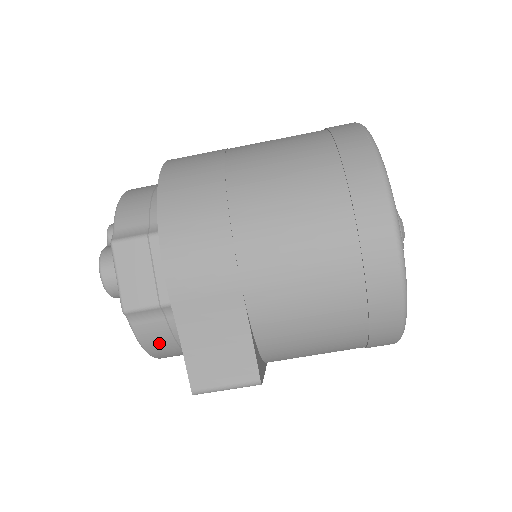
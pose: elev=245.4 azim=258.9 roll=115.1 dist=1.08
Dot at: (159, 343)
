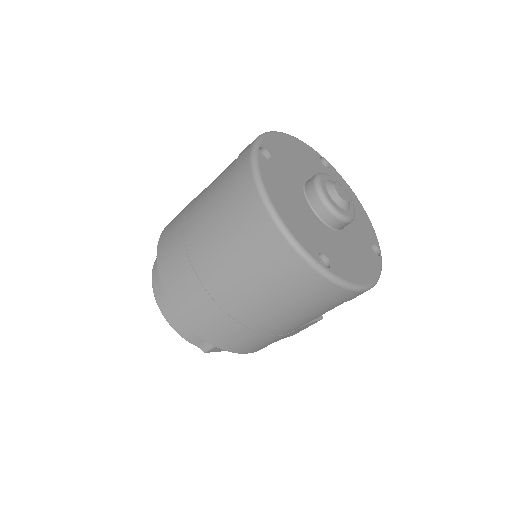
Dot at: occluded
